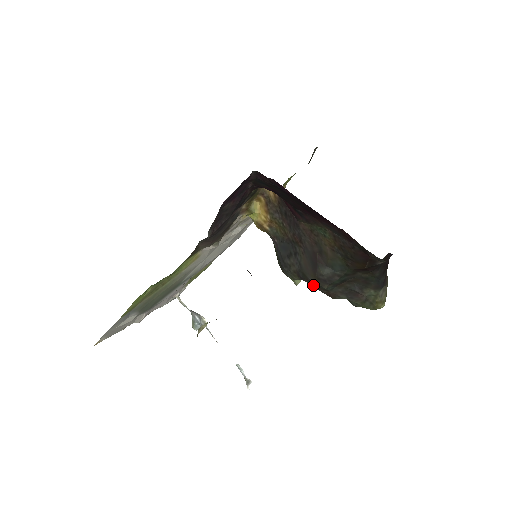
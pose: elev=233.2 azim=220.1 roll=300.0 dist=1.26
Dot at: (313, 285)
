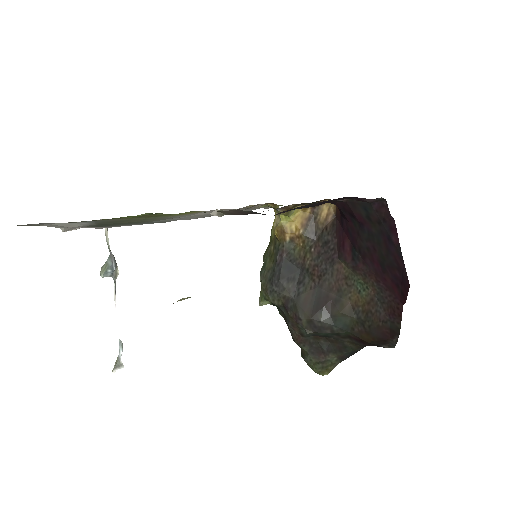
Dot at: (293, 321)
